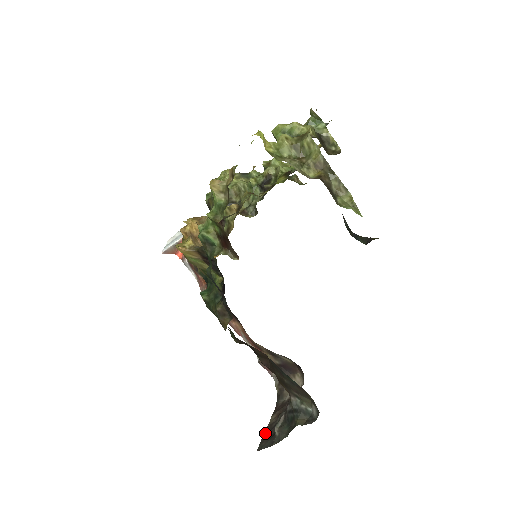
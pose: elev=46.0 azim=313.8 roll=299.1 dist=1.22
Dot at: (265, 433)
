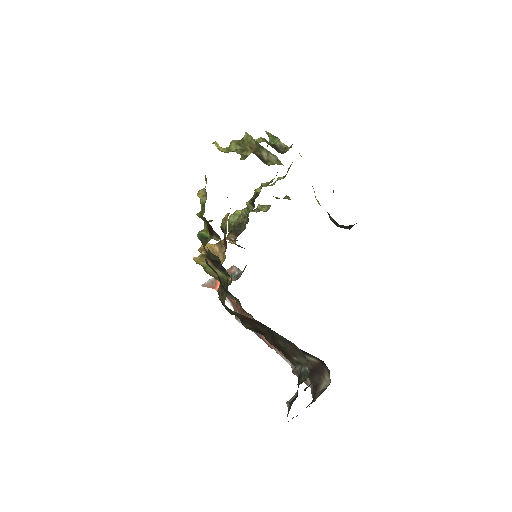
Dot at: occluded
